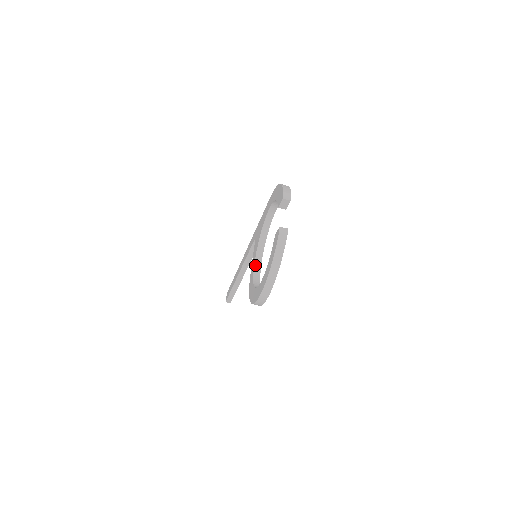
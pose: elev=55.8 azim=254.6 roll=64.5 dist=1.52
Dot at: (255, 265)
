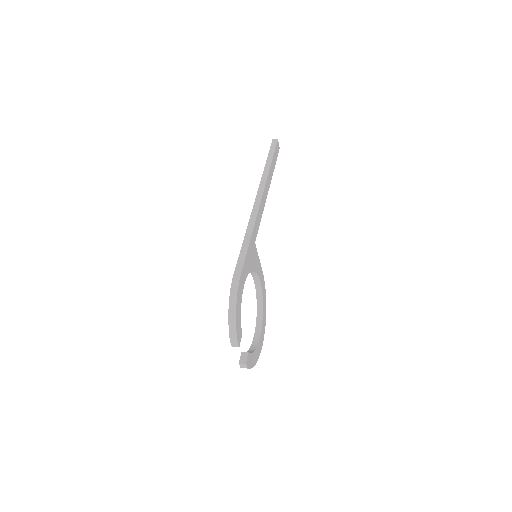
Dot at: (254, 281)
